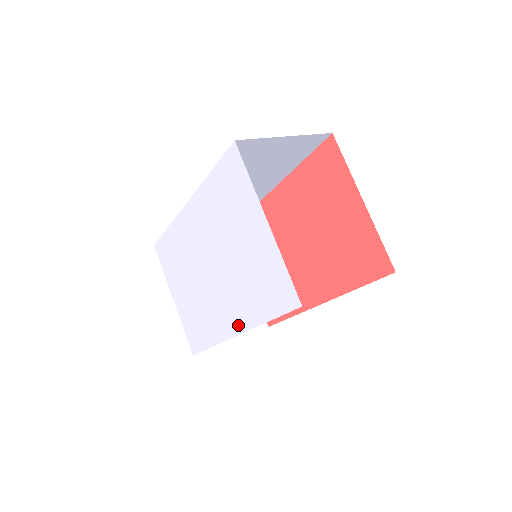
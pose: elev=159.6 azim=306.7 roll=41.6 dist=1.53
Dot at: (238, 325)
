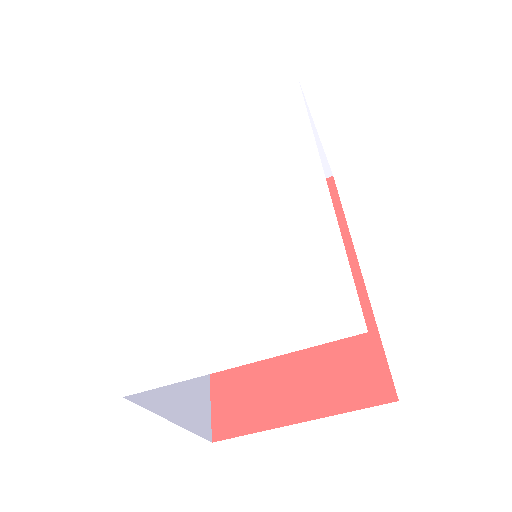
Dot at: (309, 168)
